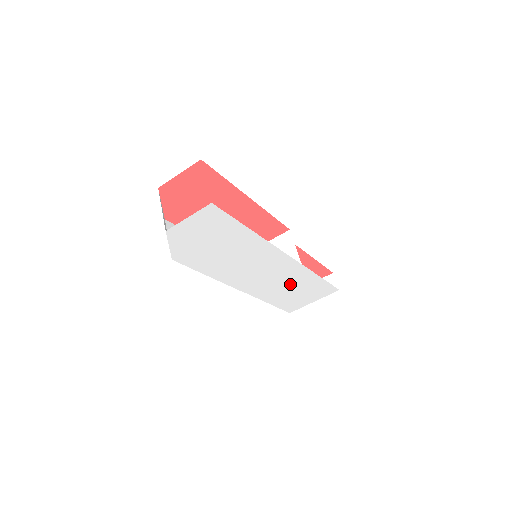
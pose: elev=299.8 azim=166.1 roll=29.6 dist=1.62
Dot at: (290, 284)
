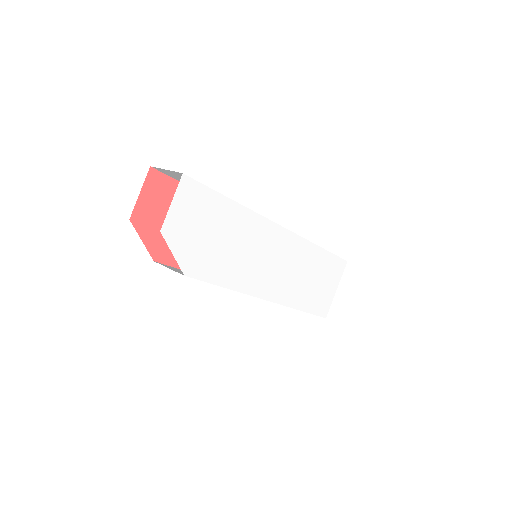
Dot at: (303, 271)
